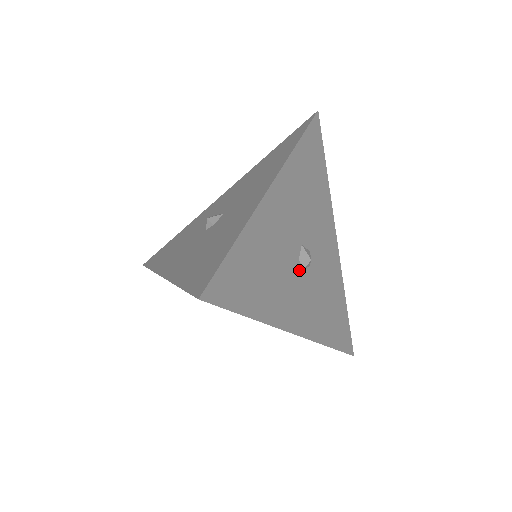
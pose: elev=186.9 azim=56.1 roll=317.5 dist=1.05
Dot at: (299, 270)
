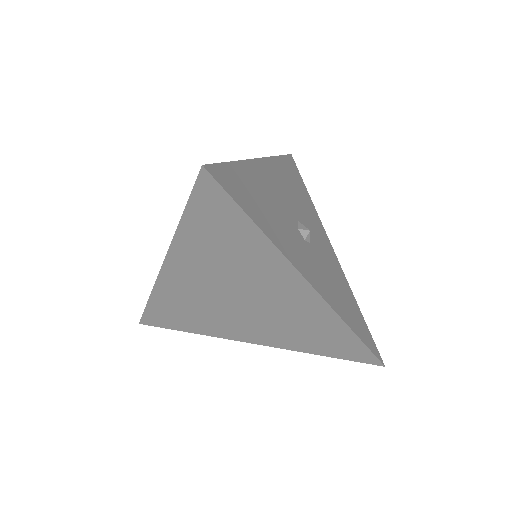
Dot at: (300, 237)
